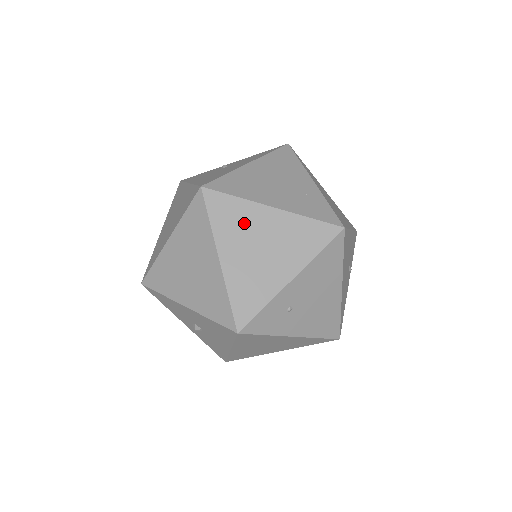
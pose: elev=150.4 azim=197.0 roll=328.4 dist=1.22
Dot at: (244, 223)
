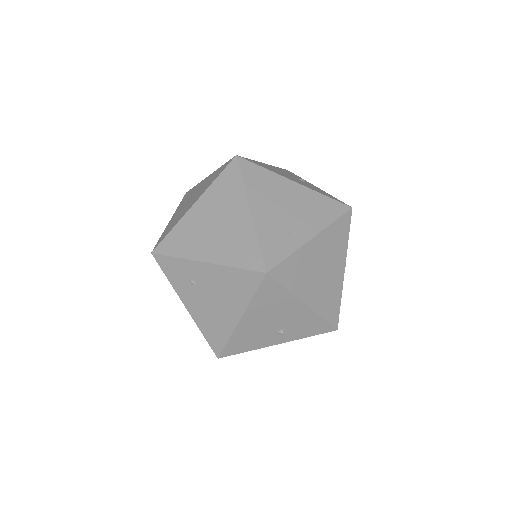
Dot at: (227, 200)
